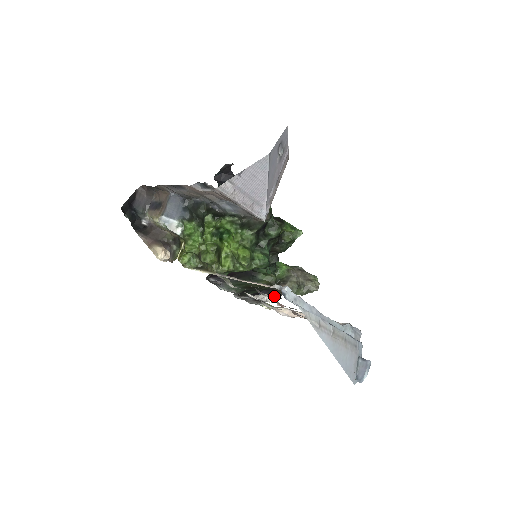
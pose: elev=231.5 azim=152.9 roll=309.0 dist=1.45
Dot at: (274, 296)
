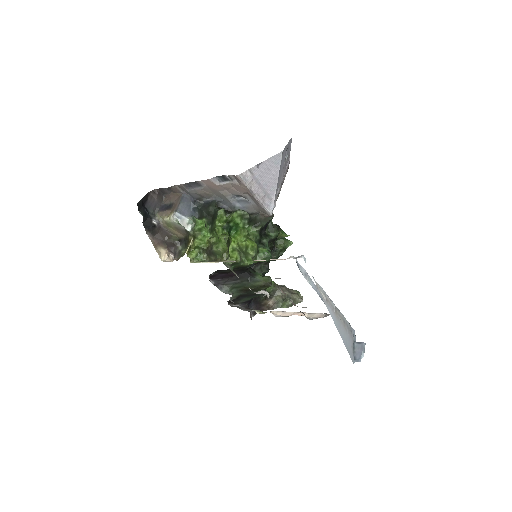
Dot at: occluded
